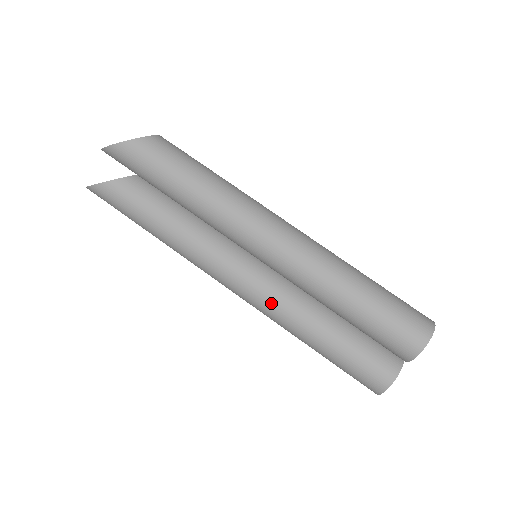
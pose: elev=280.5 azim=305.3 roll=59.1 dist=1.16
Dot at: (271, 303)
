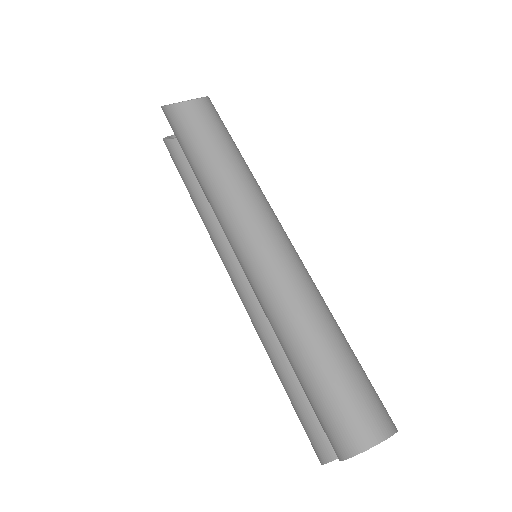
Dot at: (248, 313)
